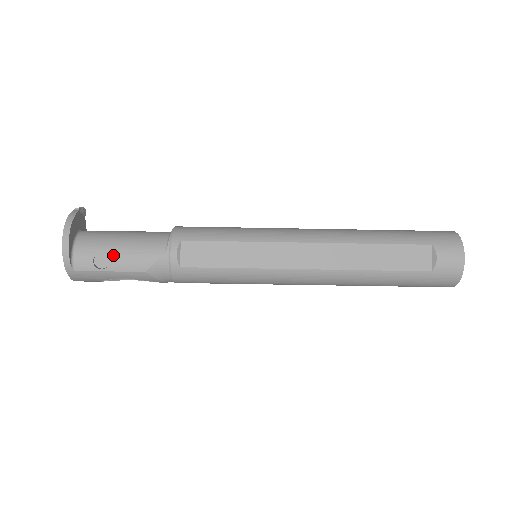
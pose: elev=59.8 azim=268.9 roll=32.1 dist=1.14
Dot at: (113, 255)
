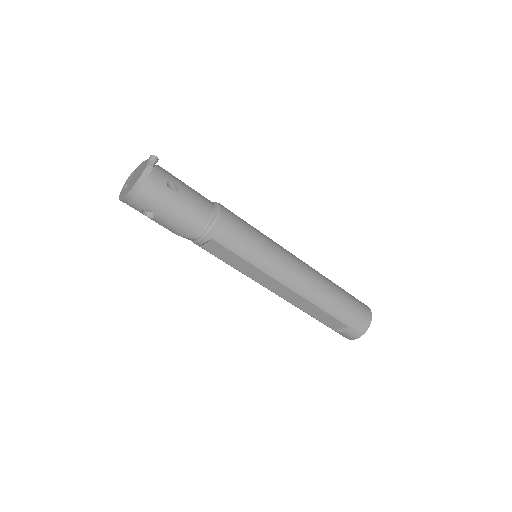
Dot at: (159, 217)
